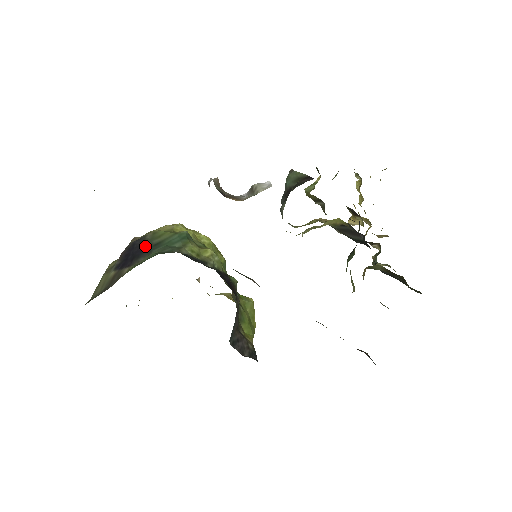
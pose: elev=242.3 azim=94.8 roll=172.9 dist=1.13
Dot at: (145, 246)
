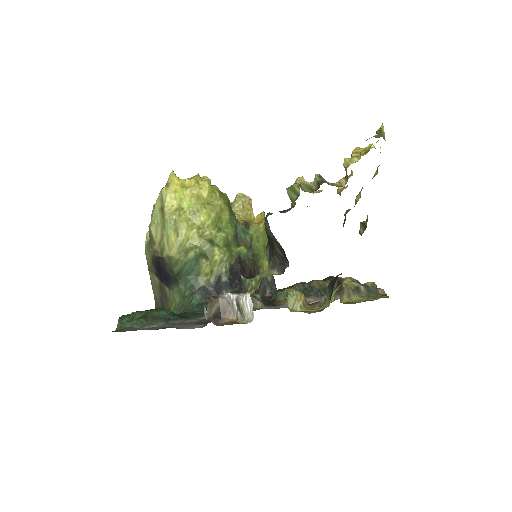
Dot at: (169, 272)
